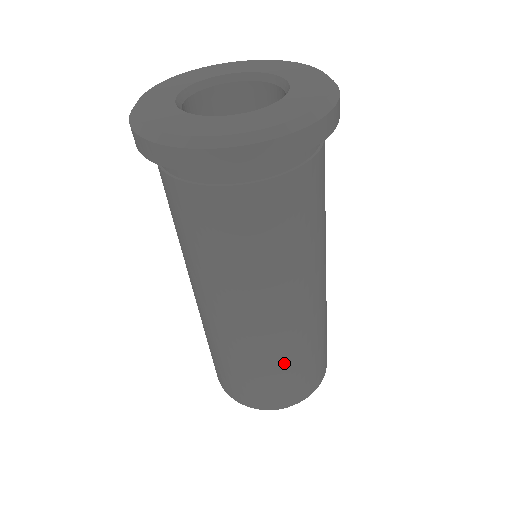
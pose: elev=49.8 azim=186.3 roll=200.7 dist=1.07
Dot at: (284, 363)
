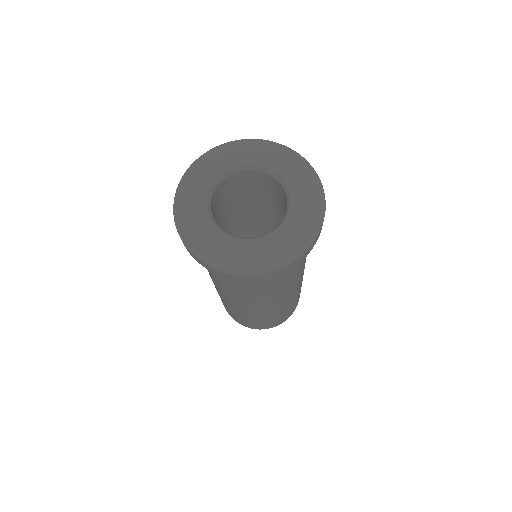
Dot at: occluded
